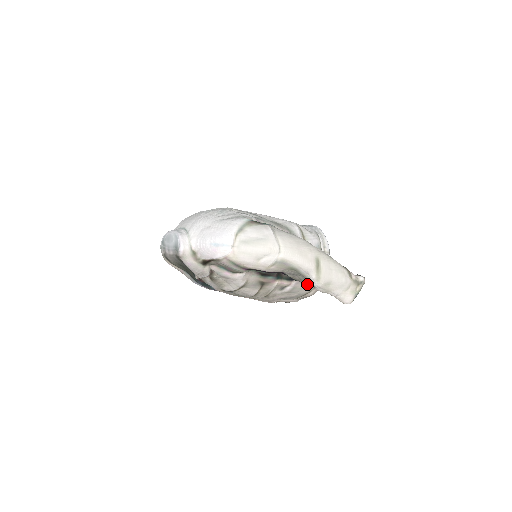
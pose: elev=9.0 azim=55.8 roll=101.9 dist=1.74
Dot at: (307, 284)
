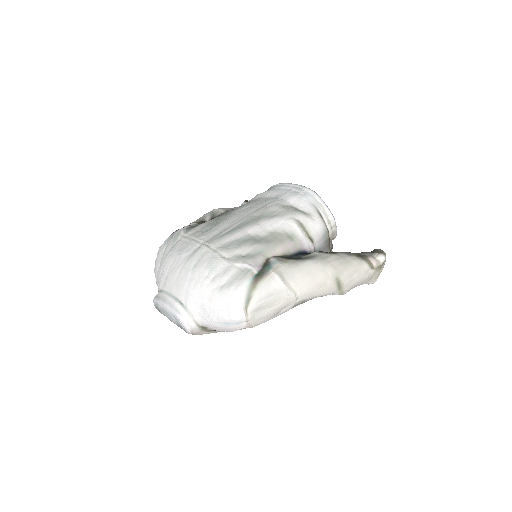
Dot at: occluded
